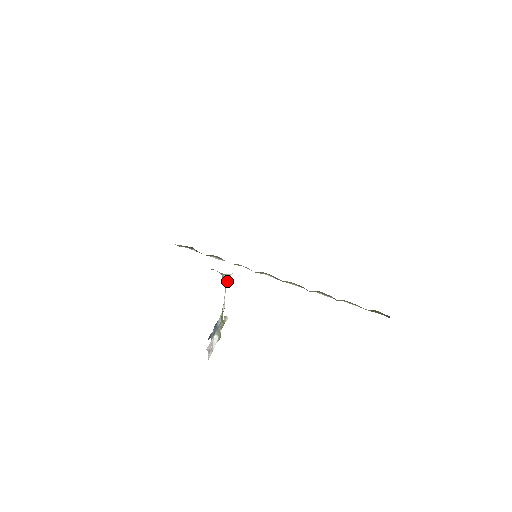
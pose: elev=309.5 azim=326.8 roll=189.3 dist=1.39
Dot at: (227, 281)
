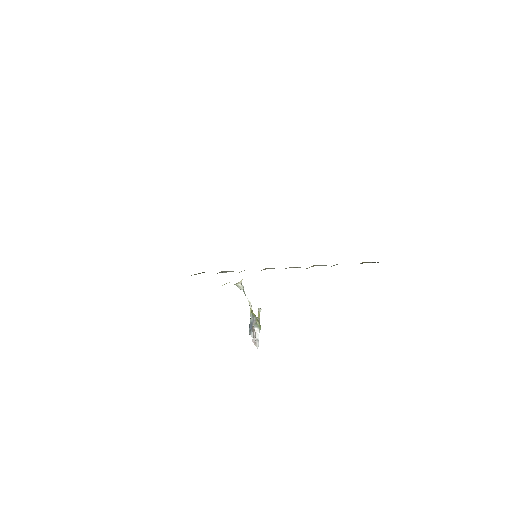
Dot at: (241, 287)
